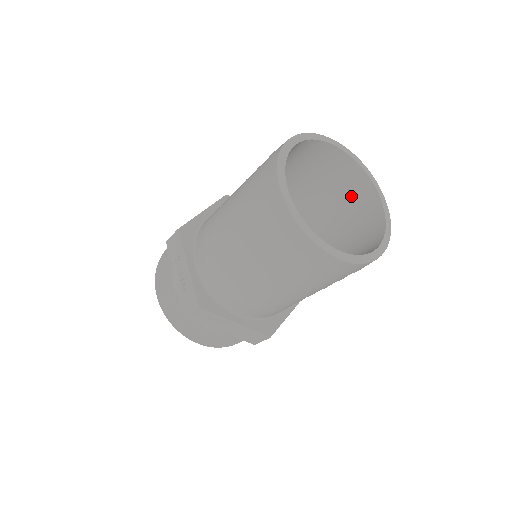
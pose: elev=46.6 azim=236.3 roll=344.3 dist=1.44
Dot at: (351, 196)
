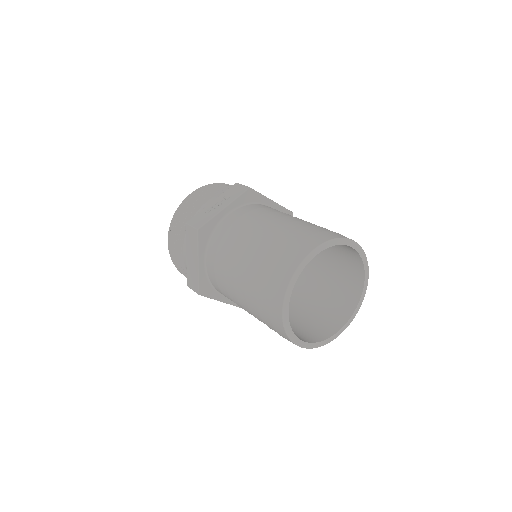
Dot at: (334, 307)
